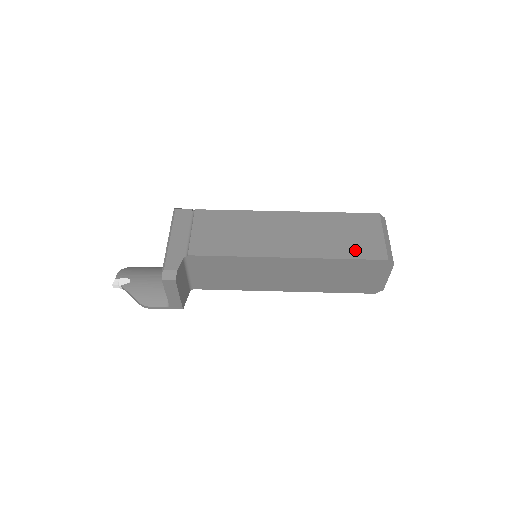
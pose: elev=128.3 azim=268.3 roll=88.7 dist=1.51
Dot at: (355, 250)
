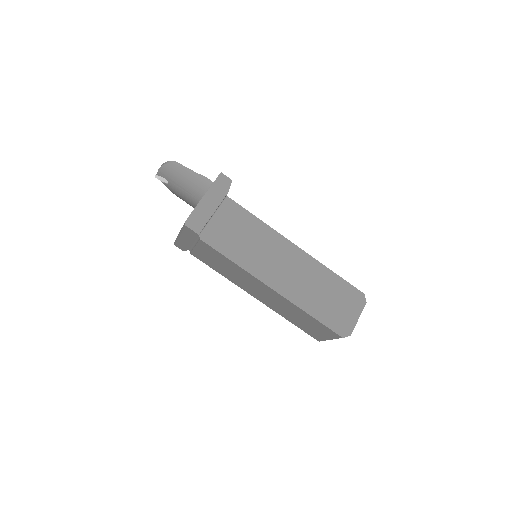
Dot at: (303, 327)
